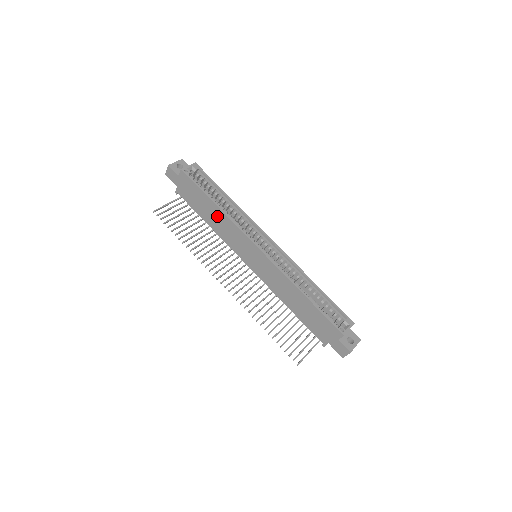
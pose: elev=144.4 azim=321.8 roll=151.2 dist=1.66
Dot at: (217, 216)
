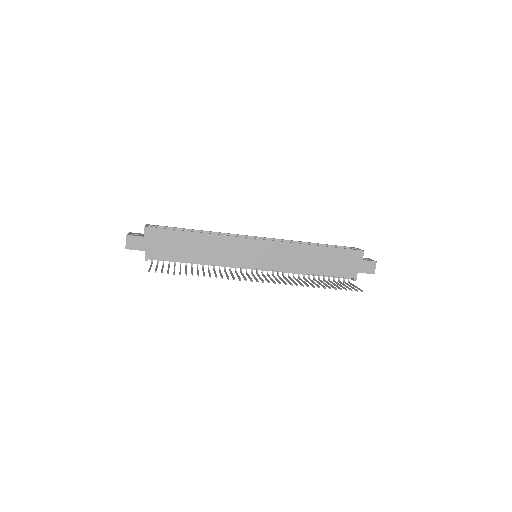
Dot at: (204, 244)
